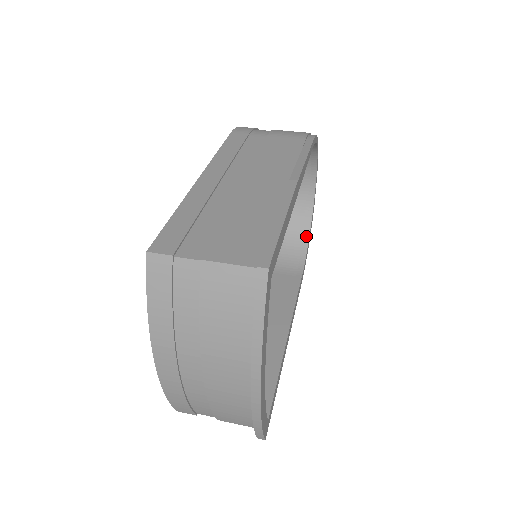
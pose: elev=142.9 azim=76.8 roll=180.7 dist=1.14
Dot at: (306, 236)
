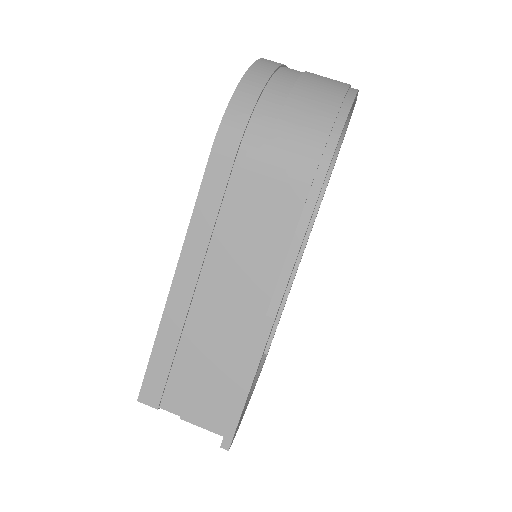
Dot at: occluded
